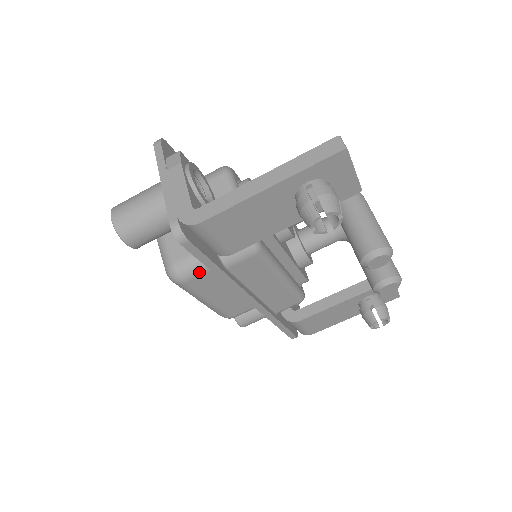
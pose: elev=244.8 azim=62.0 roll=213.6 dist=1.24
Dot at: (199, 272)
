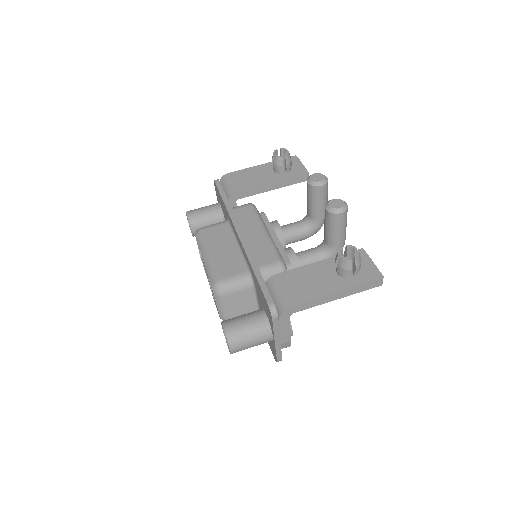
Dot at: (215, 225)
